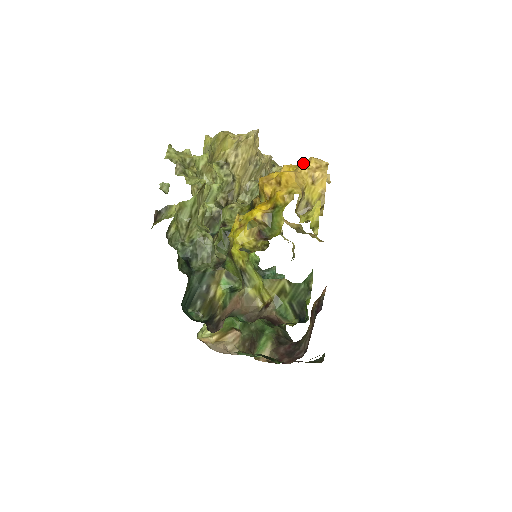
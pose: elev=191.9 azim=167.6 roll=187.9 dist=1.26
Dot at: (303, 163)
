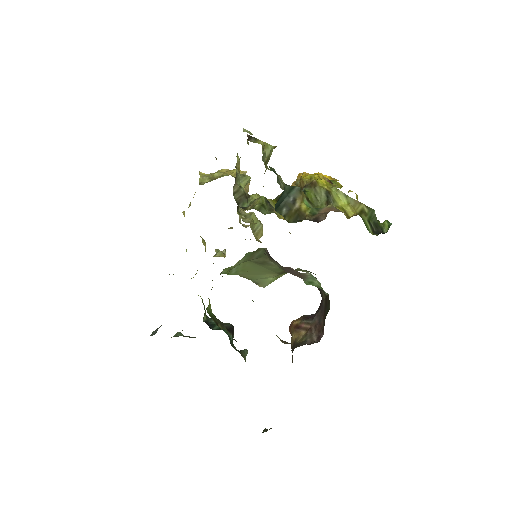
Dot at: occluded
